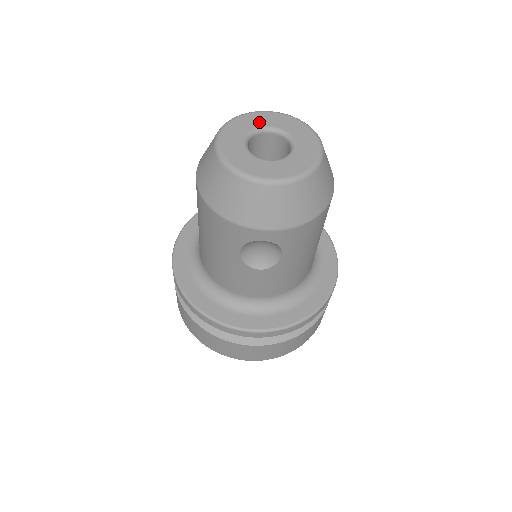
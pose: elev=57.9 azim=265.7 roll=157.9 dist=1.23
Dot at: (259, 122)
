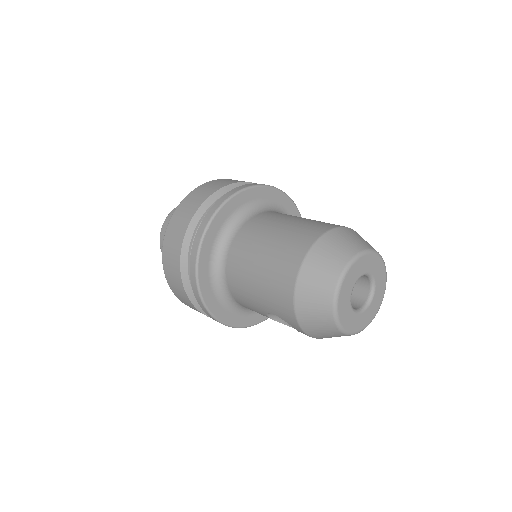
Dot at: (371, 267)
